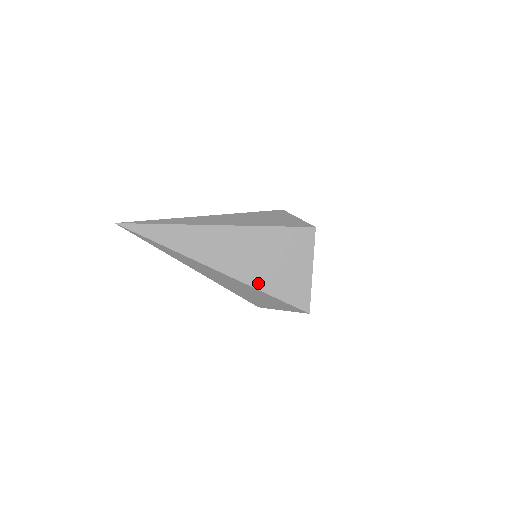
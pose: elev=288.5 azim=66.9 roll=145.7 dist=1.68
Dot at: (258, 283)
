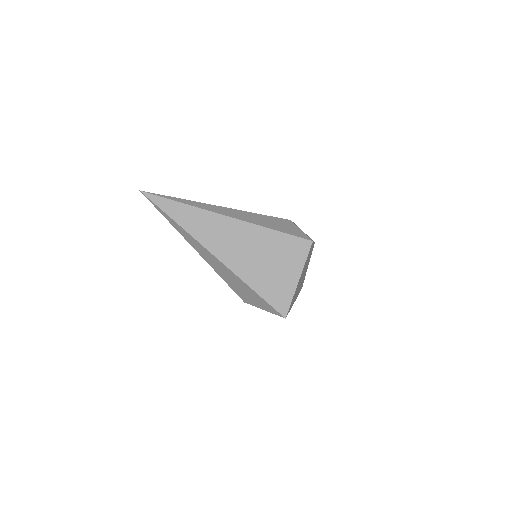
Dot at: (247, 277)
